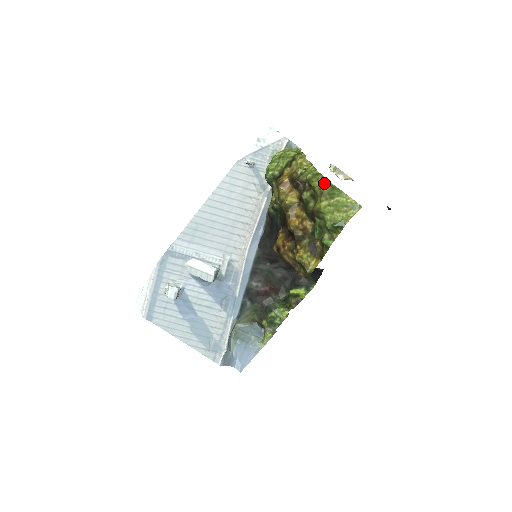
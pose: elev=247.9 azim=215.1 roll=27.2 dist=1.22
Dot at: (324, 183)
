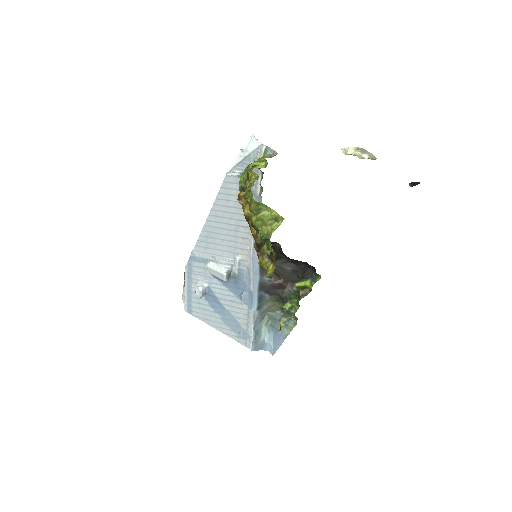
Dot at: (251, 200)
